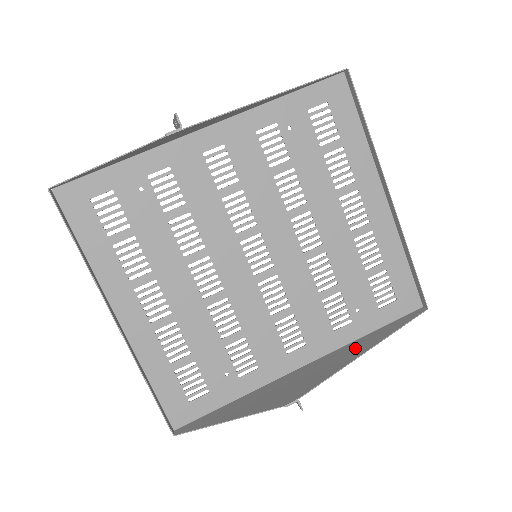
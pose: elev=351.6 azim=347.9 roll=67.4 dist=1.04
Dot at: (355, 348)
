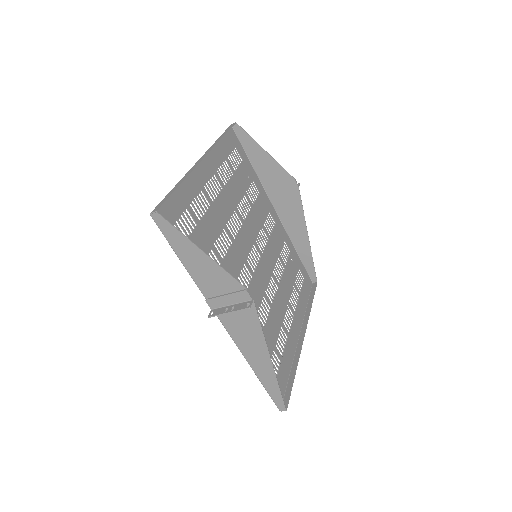
Dot at: (258, 357)
